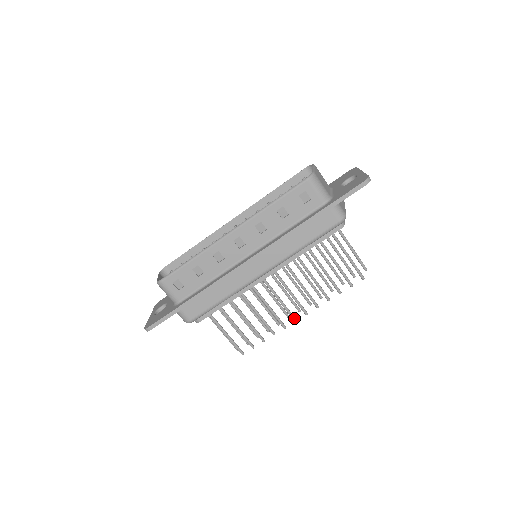
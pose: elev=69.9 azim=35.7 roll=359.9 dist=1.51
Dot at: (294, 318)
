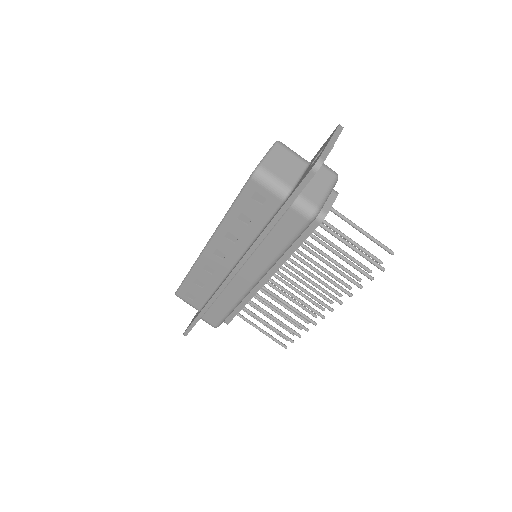
Dot at: (320, 315)
